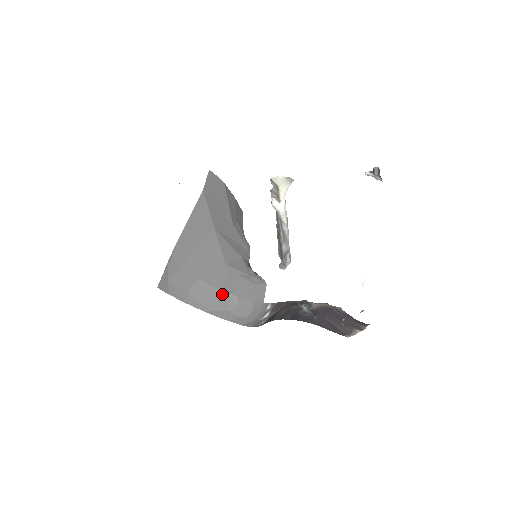
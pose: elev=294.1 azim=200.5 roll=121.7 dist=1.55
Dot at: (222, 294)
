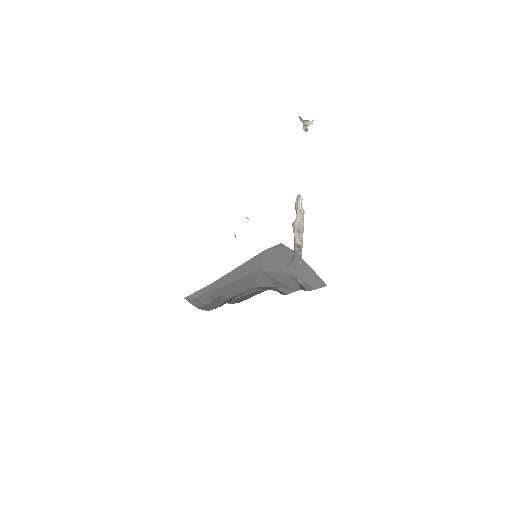
Dot at: occluded
